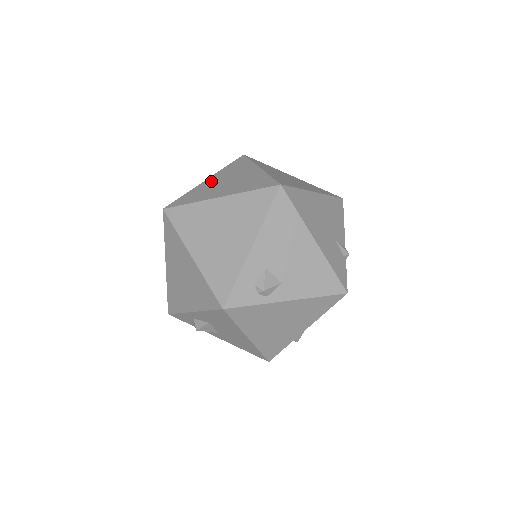
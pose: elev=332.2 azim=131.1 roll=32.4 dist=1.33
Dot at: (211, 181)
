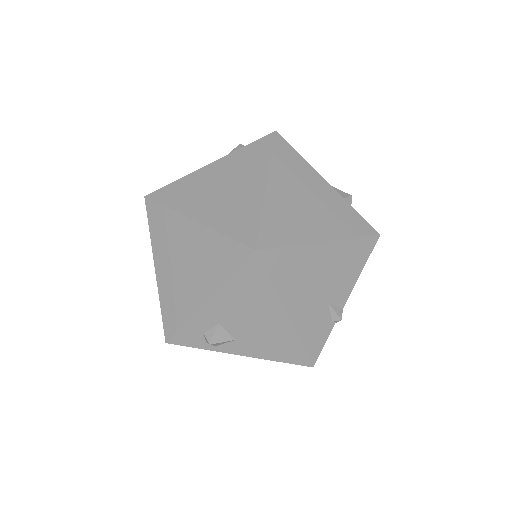
Dot at: (211, 172)
